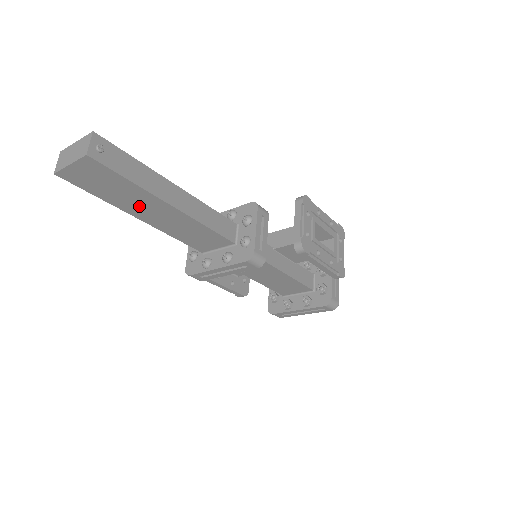
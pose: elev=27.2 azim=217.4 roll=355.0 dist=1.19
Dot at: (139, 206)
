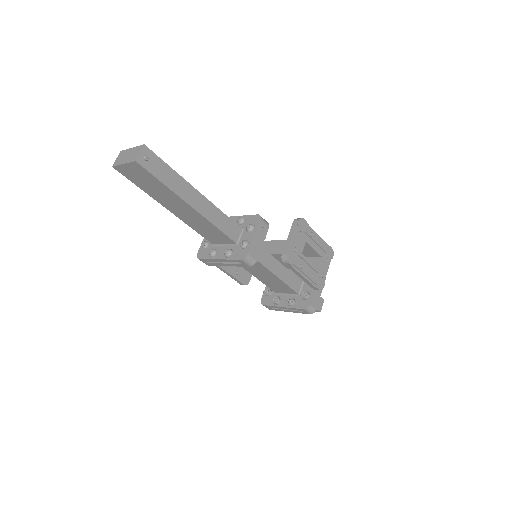
Dot at: (168, 201)
